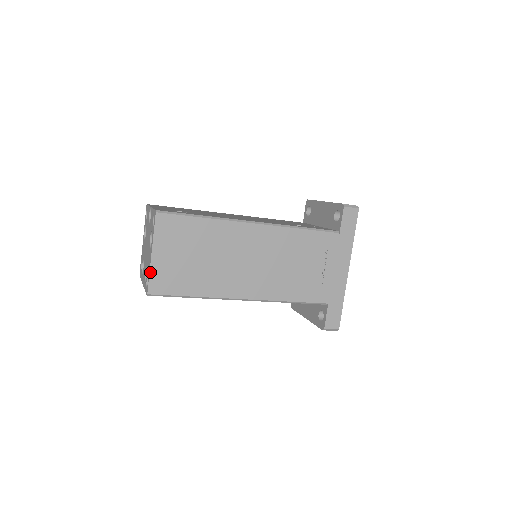
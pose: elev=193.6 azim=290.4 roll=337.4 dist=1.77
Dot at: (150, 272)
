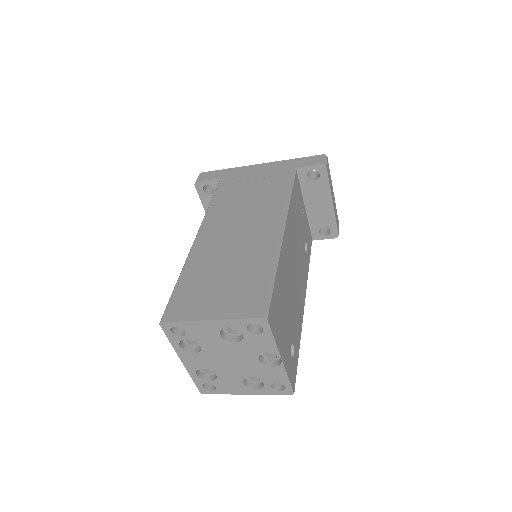
Dot at: occluded
